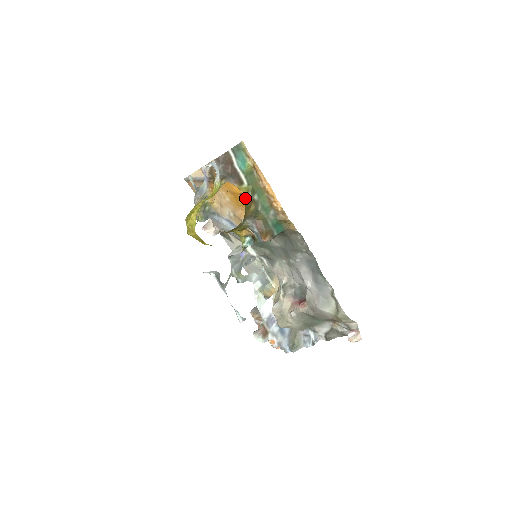
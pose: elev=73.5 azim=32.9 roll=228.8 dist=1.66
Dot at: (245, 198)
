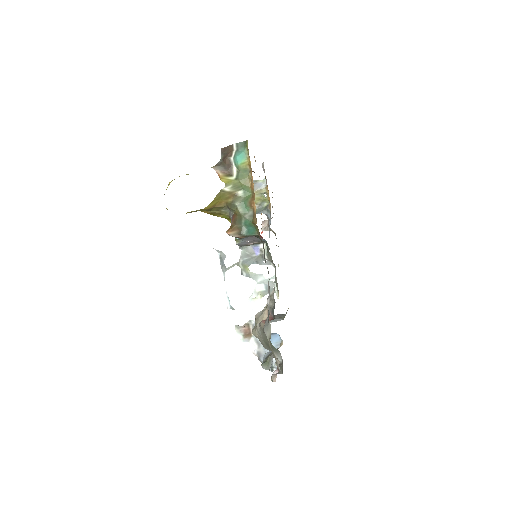
Dot at: occluded
